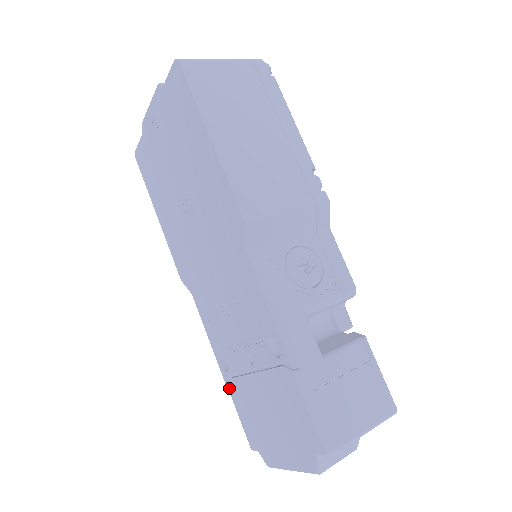
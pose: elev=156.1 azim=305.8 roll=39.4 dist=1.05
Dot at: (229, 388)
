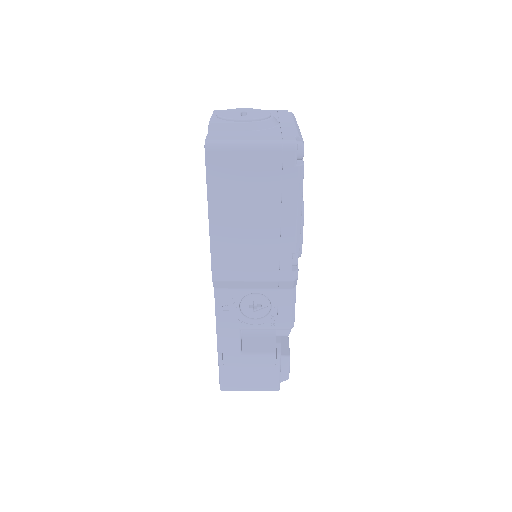
Dot at: occluded
